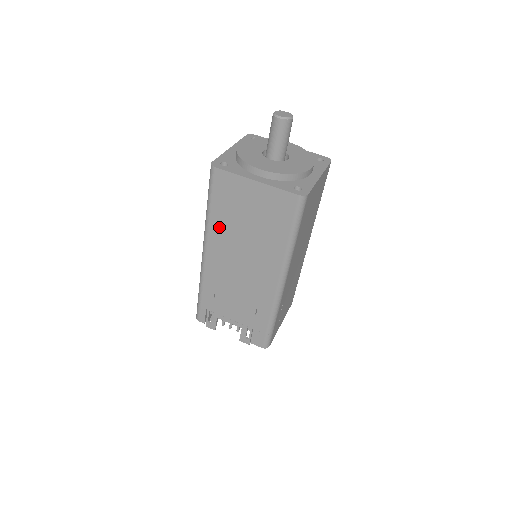
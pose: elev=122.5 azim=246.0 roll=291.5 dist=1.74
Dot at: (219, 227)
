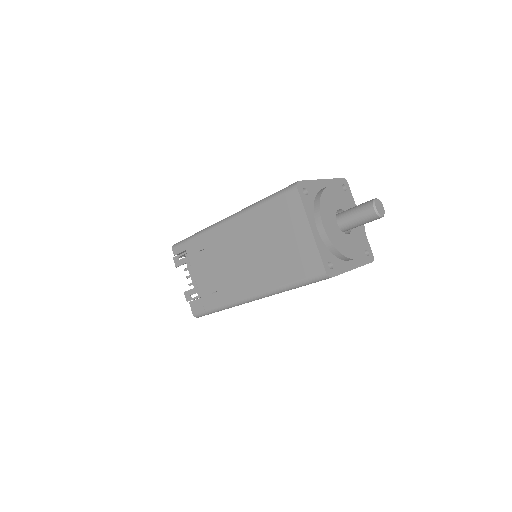
Dot at: (254, 221)
